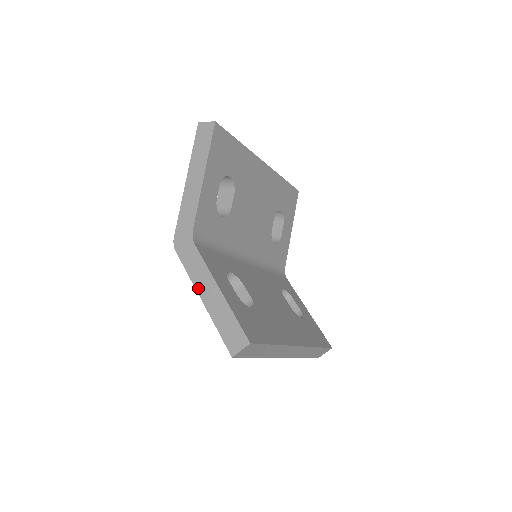
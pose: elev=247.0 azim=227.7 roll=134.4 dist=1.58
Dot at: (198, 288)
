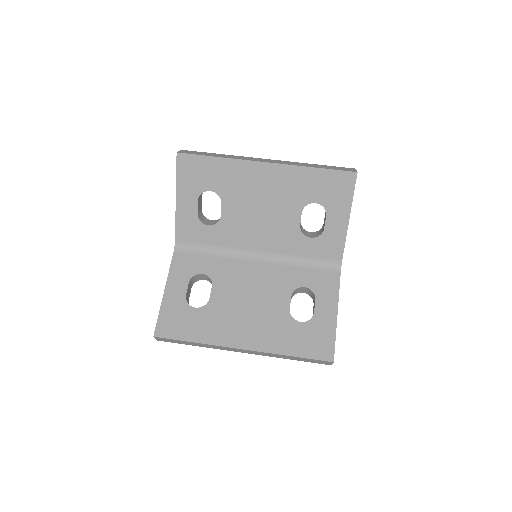
Dot at: occluded
